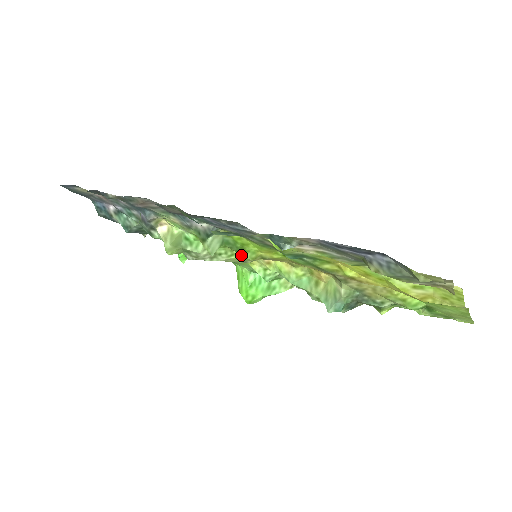
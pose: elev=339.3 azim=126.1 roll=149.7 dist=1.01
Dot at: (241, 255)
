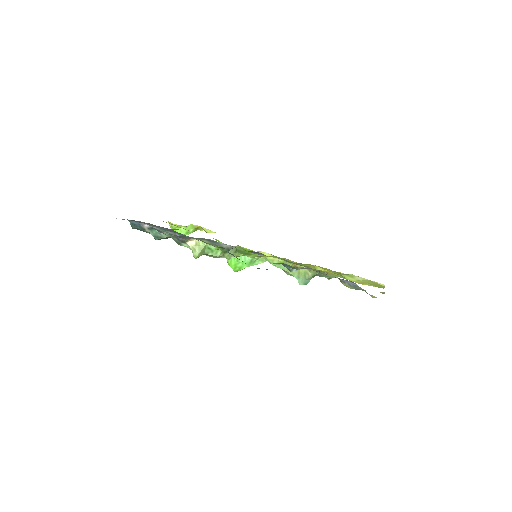
Dot at: occluded
